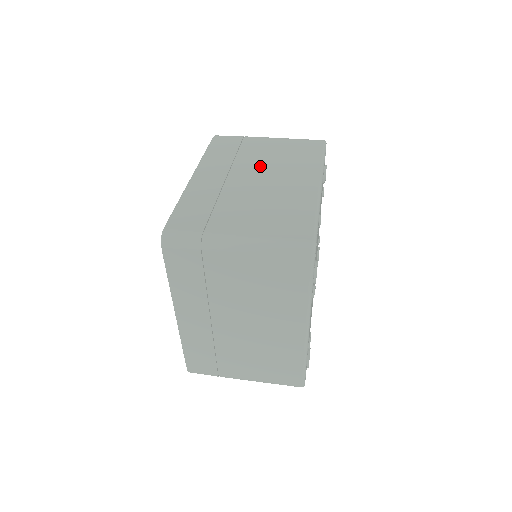
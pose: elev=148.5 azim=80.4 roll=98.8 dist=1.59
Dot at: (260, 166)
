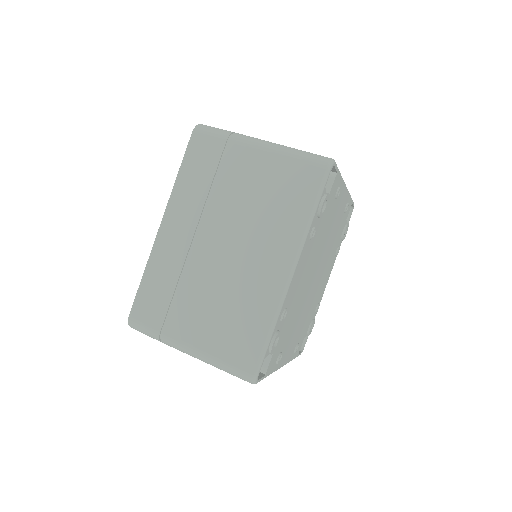
Dot at: occluded
